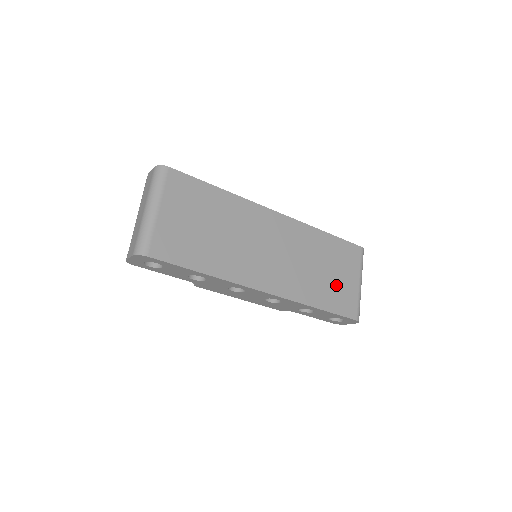
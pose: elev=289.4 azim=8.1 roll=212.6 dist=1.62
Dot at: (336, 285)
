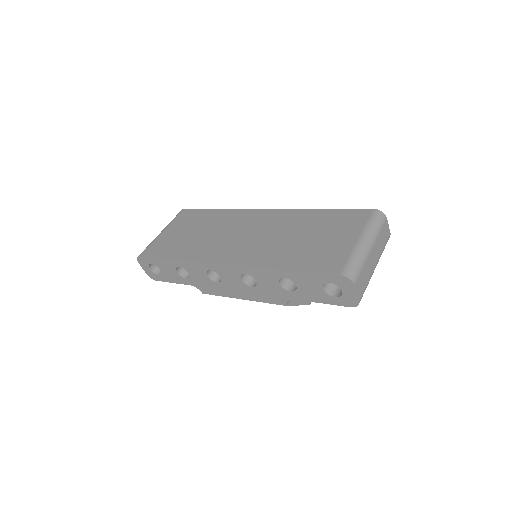
Dot at: (318, 247)
